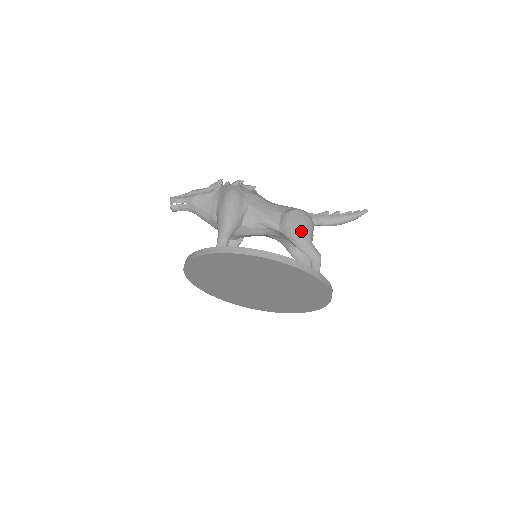
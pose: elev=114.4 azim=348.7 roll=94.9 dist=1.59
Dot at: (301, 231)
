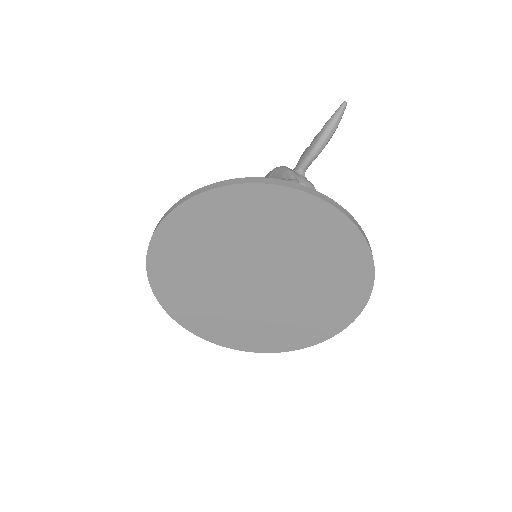
Dot at: occluded
